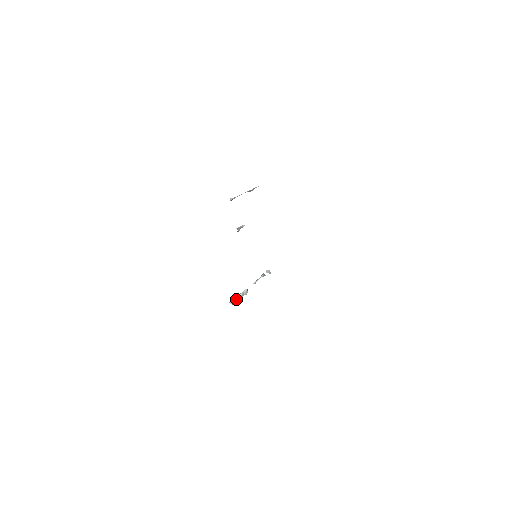
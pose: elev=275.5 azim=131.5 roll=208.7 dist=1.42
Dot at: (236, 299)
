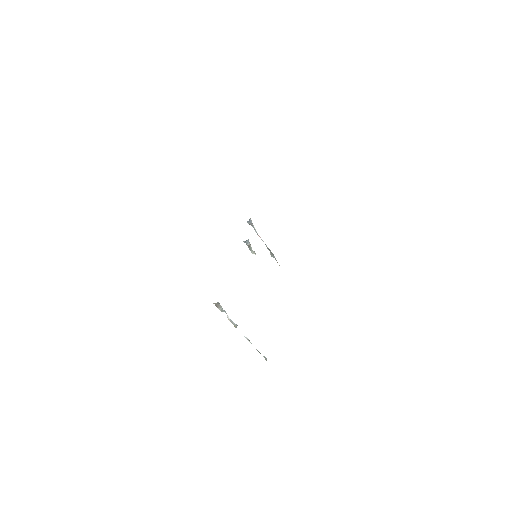
Dot at: occluded
